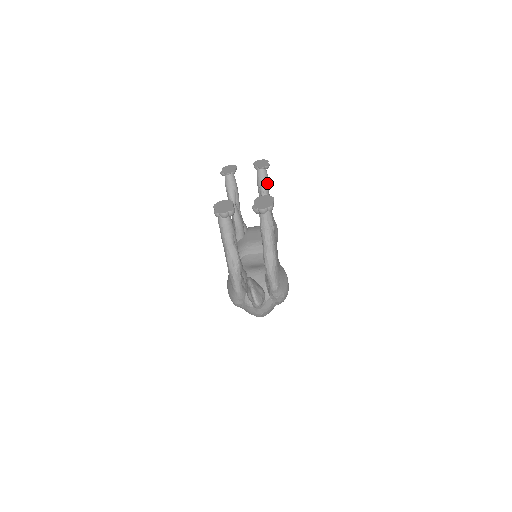
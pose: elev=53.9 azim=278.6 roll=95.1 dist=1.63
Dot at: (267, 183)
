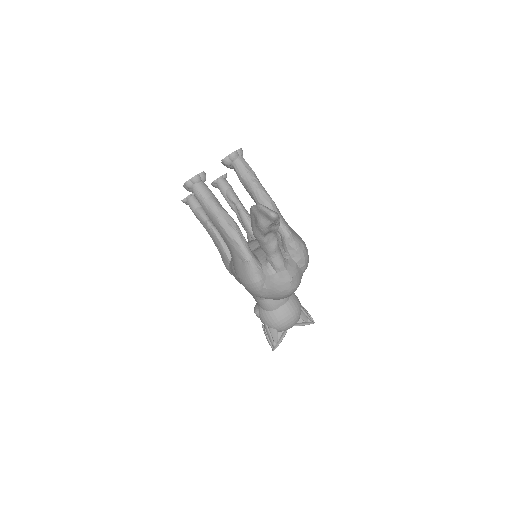
Dot at: (232, 189)
